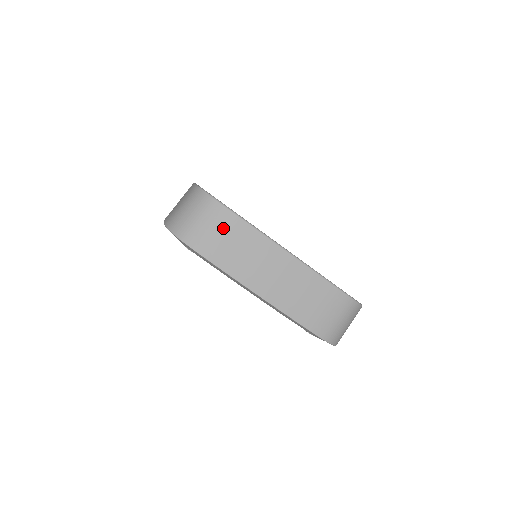
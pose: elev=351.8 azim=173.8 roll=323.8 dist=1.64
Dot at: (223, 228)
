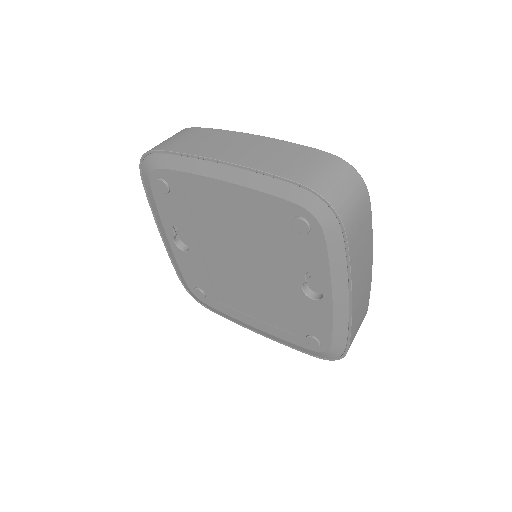
Dot at: (188, 135)
